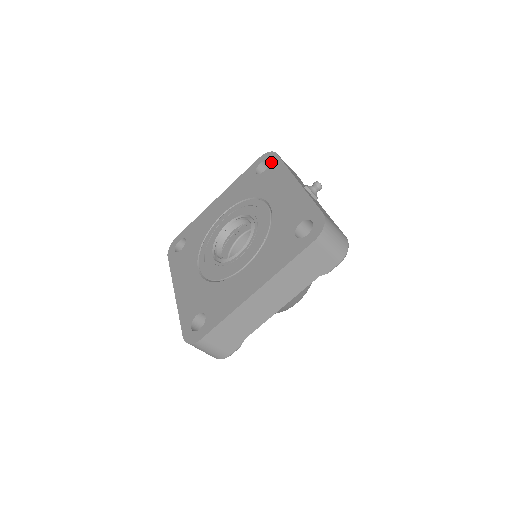
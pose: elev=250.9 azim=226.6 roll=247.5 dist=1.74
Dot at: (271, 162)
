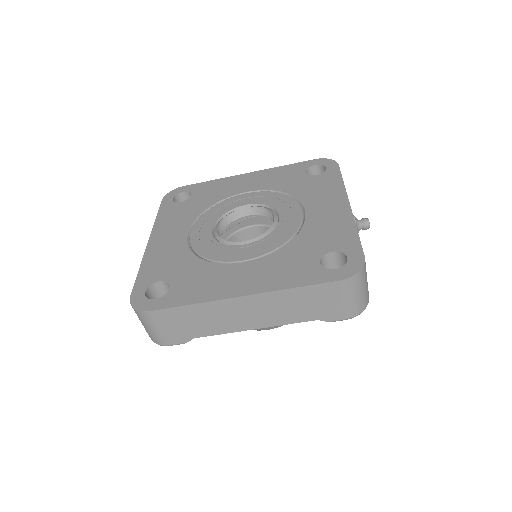
Dot at: (329, 170)
